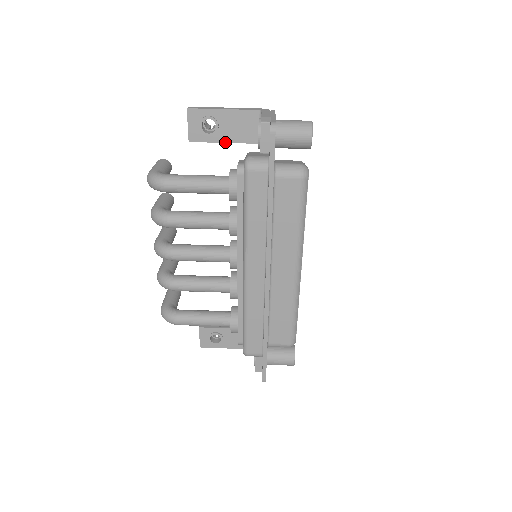
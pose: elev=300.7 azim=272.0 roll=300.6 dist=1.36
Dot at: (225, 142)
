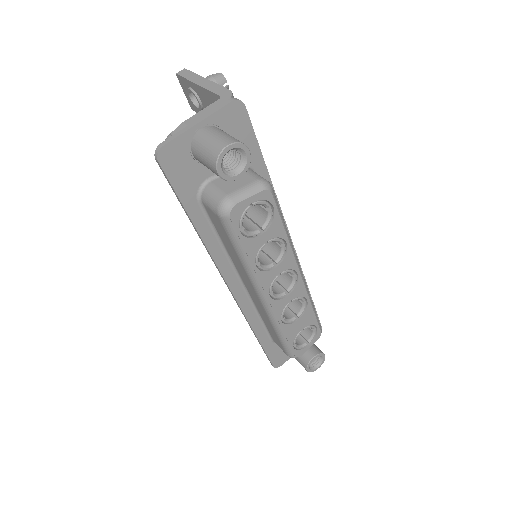
Dot at: occluded
